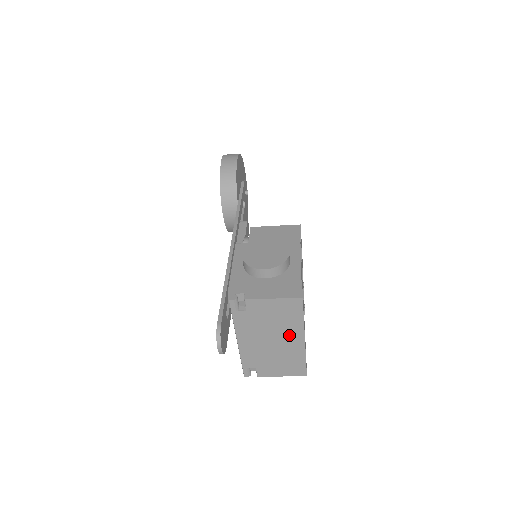
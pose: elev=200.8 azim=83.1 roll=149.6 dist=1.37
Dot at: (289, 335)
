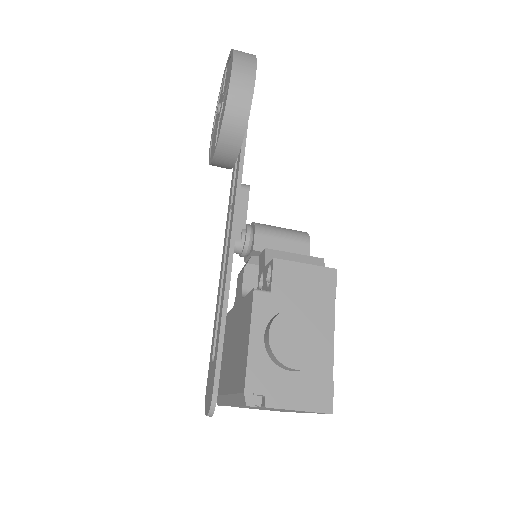
Dot at: (292, 411)
